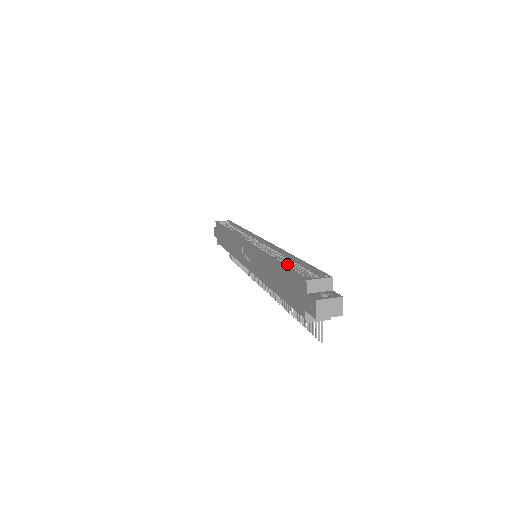
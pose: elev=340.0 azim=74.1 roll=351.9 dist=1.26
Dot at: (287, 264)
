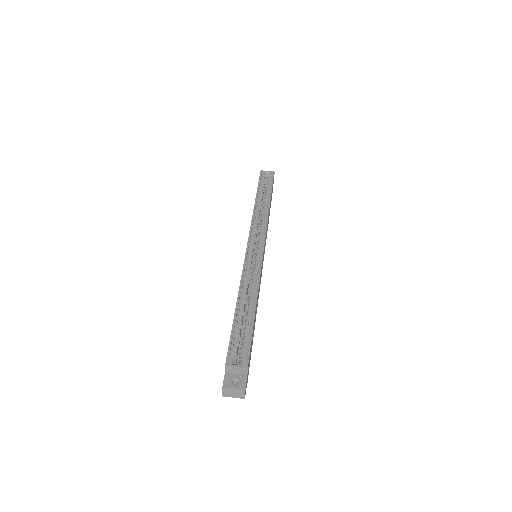
Dot at: (248, 310)
